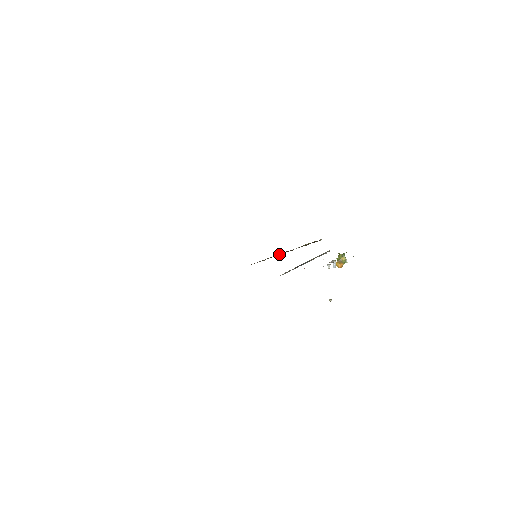
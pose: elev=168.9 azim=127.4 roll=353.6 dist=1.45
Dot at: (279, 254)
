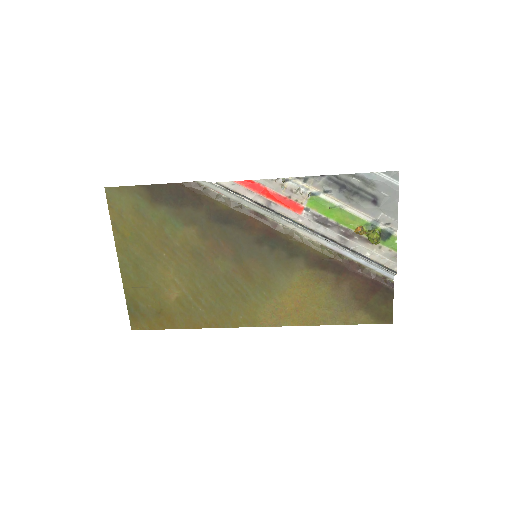
Dot at: (243, 207)
